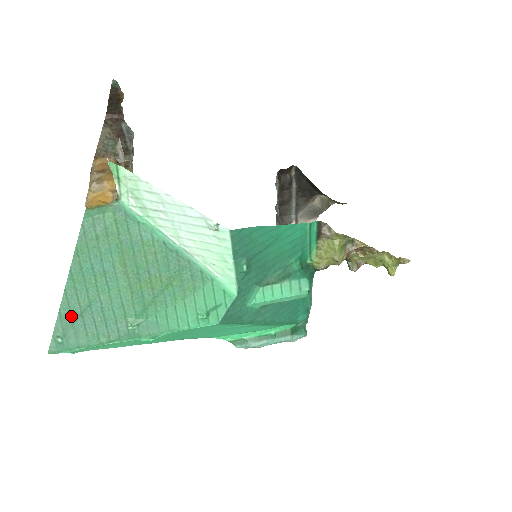
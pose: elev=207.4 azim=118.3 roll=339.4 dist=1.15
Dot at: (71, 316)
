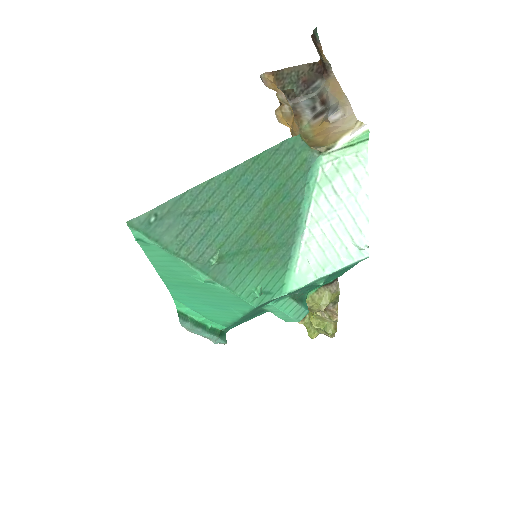
Dot at: (188, 206)
